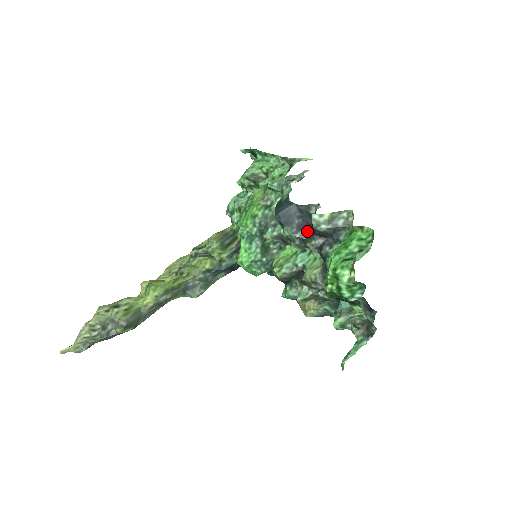
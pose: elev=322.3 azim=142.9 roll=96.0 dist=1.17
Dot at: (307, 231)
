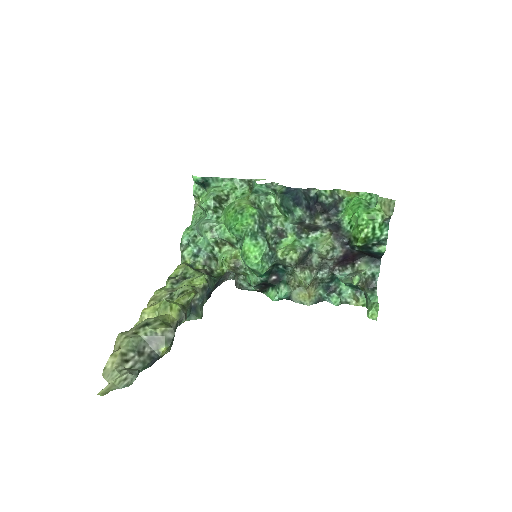
Dot at: (312, 210)
